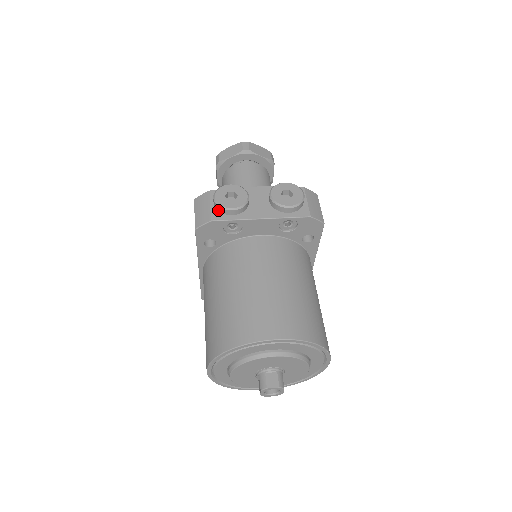
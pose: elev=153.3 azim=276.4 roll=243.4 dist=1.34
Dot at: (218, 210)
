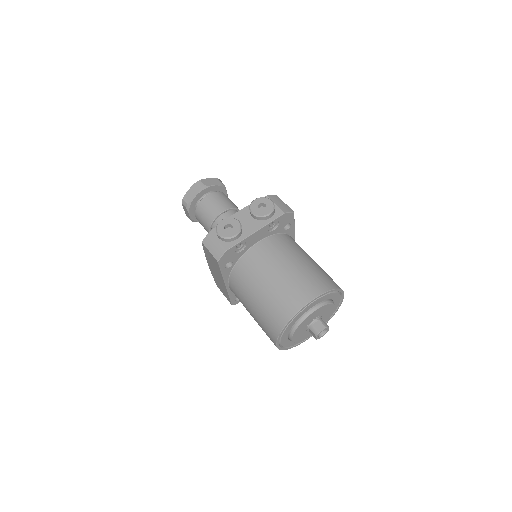
Dot at: (225, 241)
